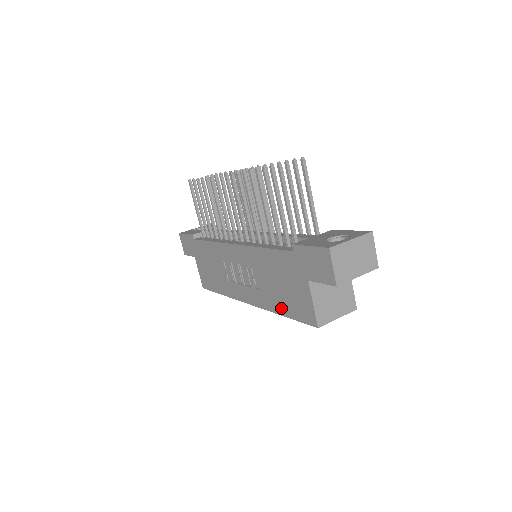
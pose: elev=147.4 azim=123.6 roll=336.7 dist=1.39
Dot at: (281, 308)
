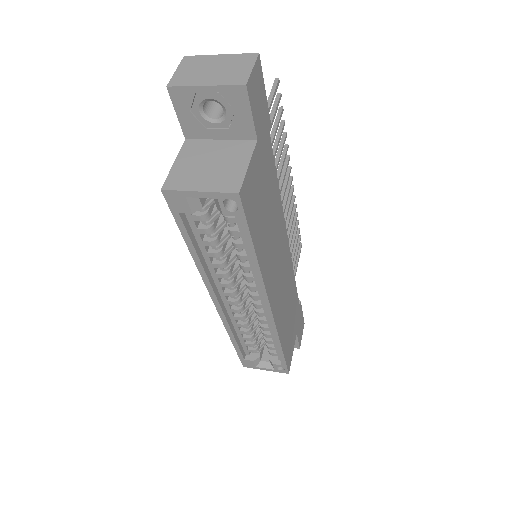
Dot at: occluded
